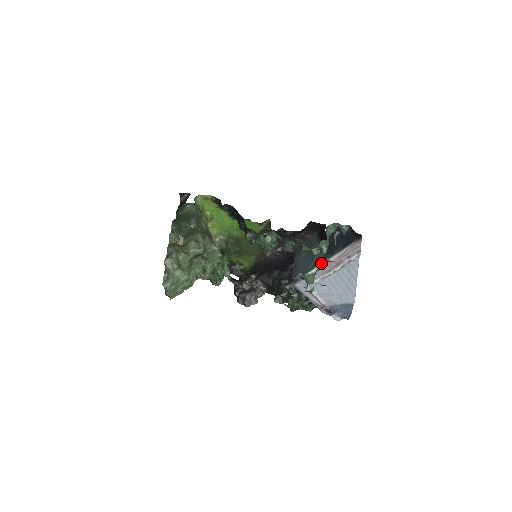
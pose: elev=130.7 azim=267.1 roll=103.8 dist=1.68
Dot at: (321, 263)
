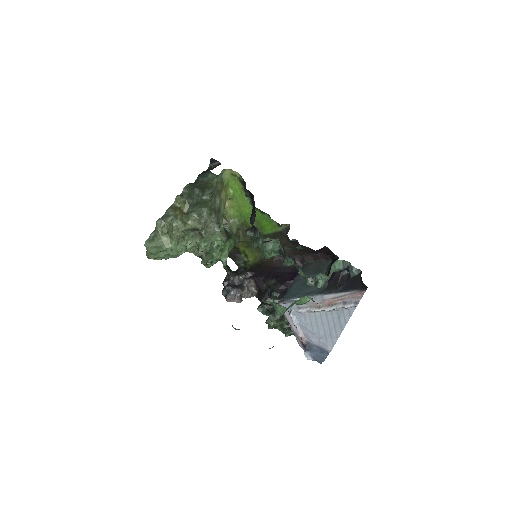
Dot at: (302, 298)
